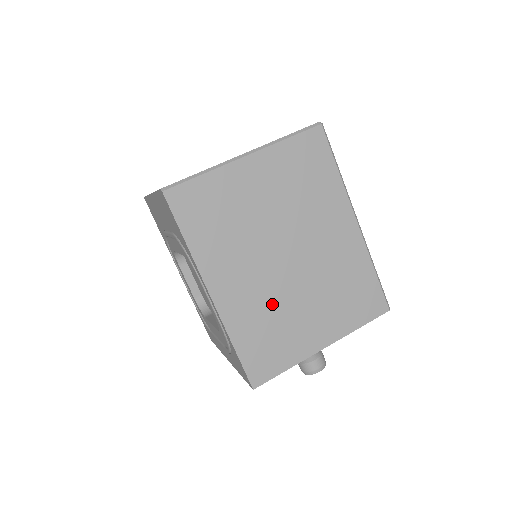
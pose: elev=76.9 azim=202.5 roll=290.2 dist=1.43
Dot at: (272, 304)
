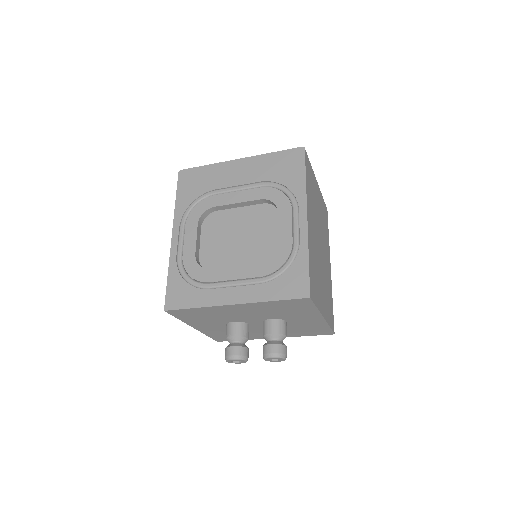
Dot at: (317, 260)
